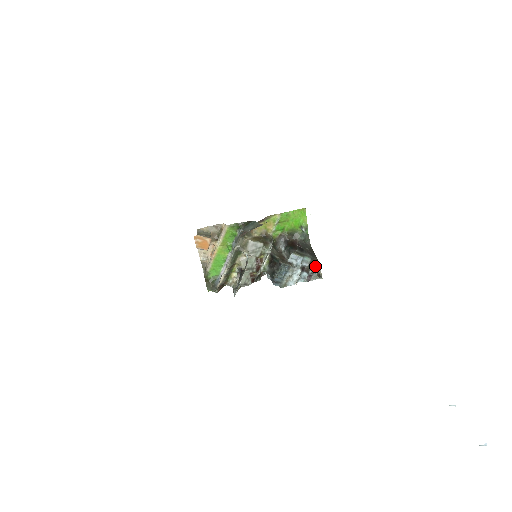
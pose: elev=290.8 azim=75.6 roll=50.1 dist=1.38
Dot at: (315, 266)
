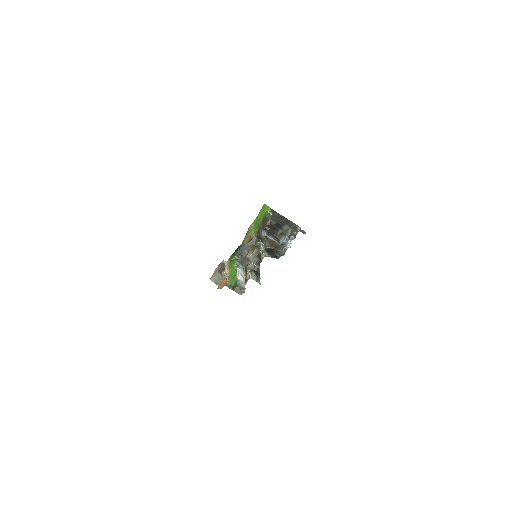
Dot at: (295, 229)
